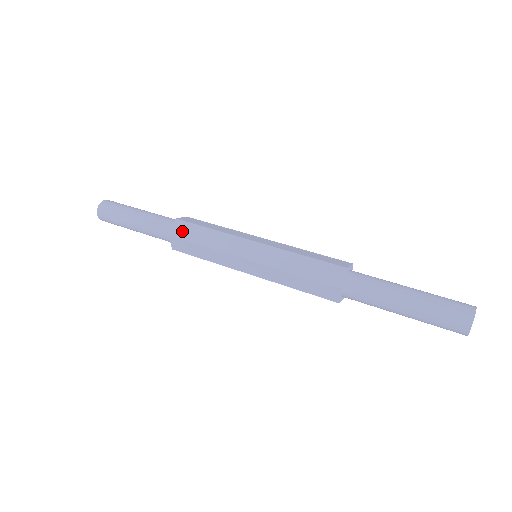
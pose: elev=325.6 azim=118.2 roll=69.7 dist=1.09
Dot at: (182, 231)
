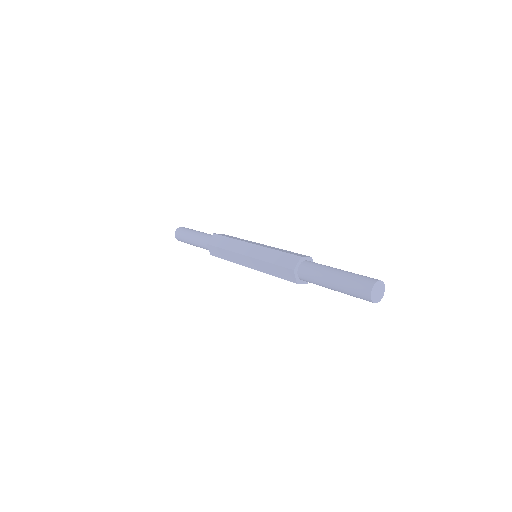
Dot at: (215, 241)
